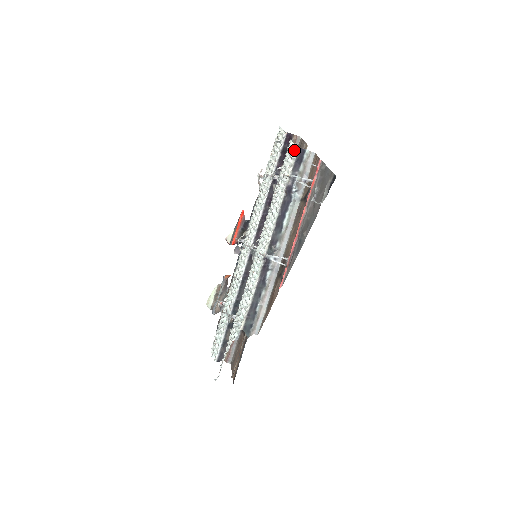
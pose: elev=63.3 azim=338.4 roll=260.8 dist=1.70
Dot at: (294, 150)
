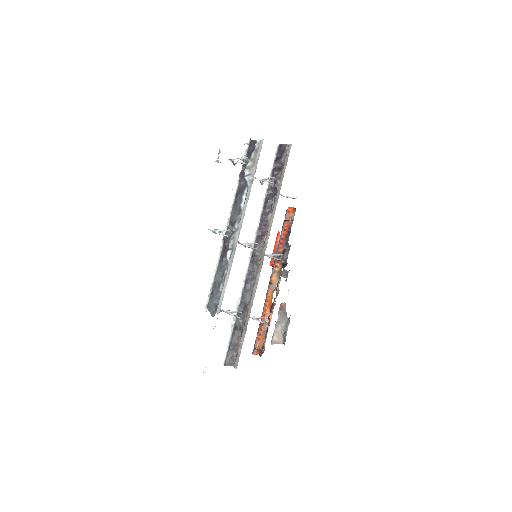
Dot at: occluded
